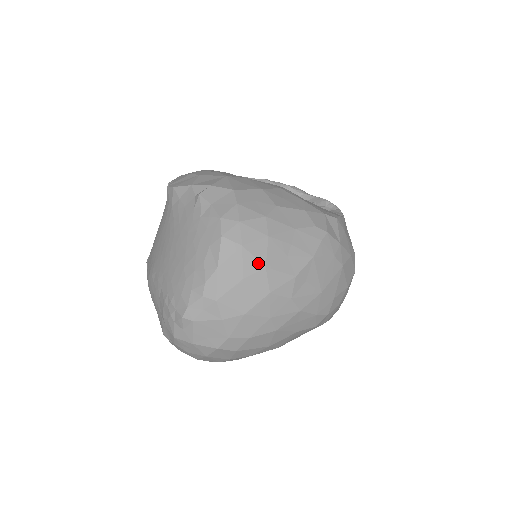
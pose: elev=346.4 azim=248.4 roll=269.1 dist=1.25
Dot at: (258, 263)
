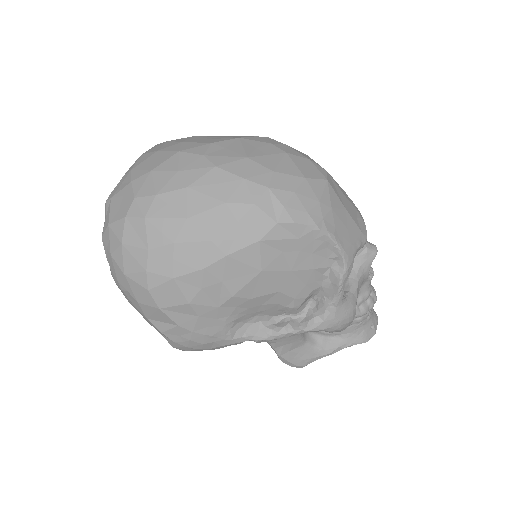
Dot at: (176, 143)
